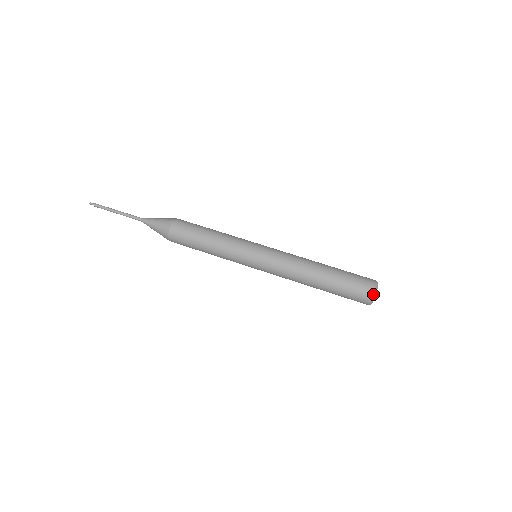
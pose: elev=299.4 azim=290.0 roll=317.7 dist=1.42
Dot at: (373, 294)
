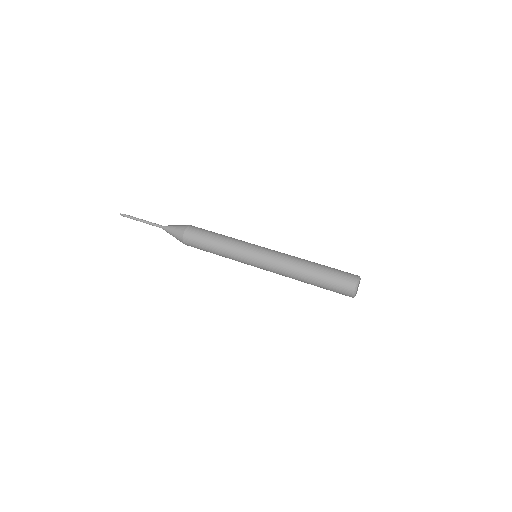
Dot at: (354, 289)
